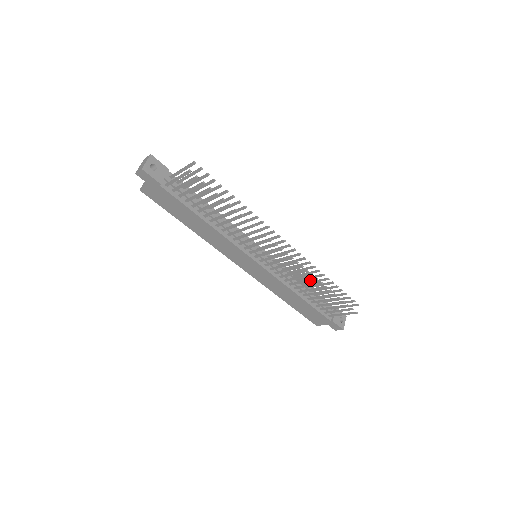
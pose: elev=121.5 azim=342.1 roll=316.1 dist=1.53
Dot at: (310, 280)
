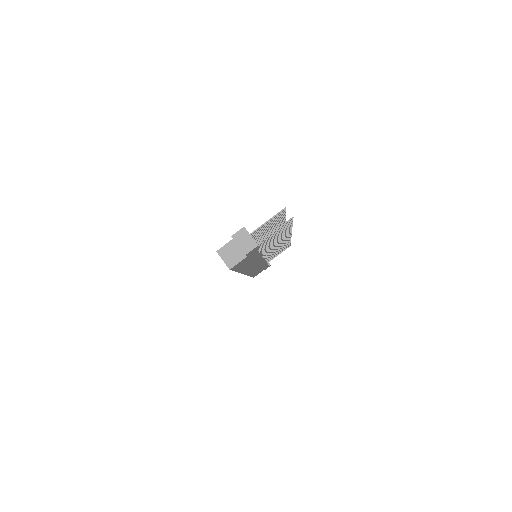
Dot at: occluded
